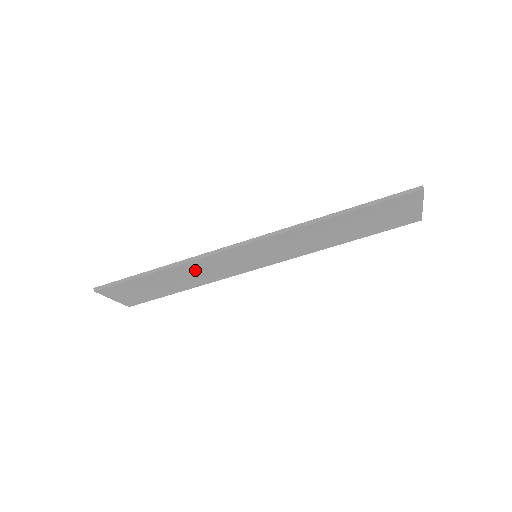
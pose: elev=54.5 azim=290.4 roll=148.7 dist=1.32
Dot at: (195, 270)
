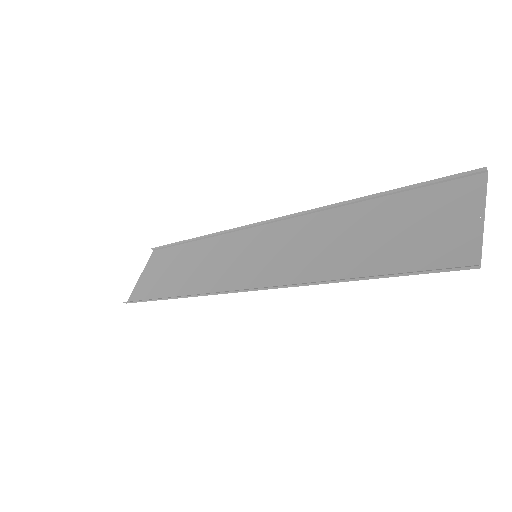
Dot at: (200, 274)
